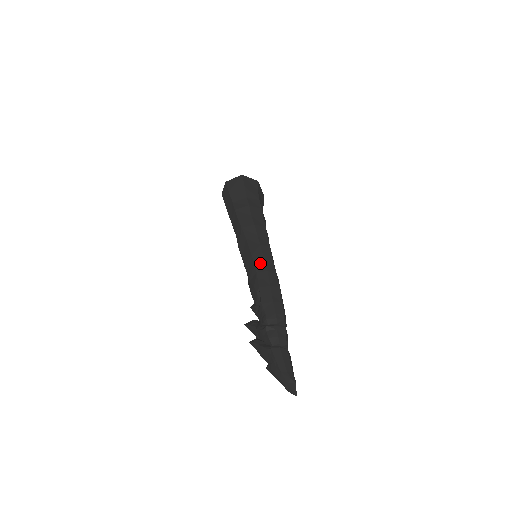
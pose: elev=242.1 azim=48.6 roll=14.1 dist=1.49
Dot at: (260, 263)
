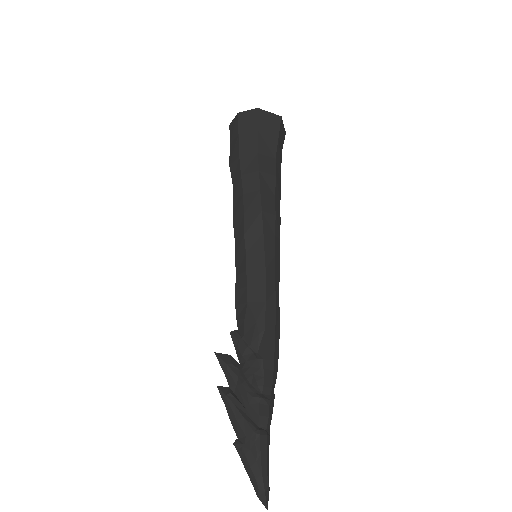
Dot at: (271, 287)
